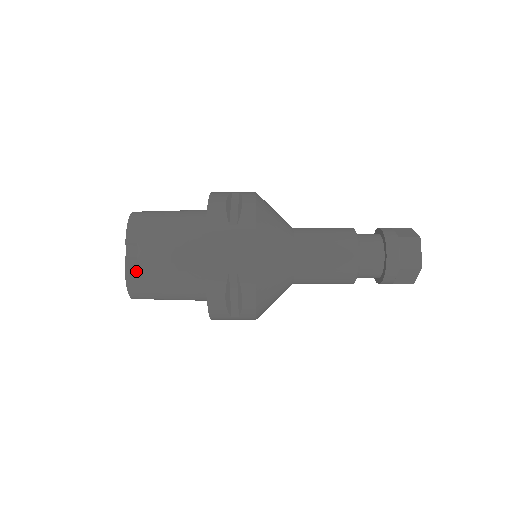
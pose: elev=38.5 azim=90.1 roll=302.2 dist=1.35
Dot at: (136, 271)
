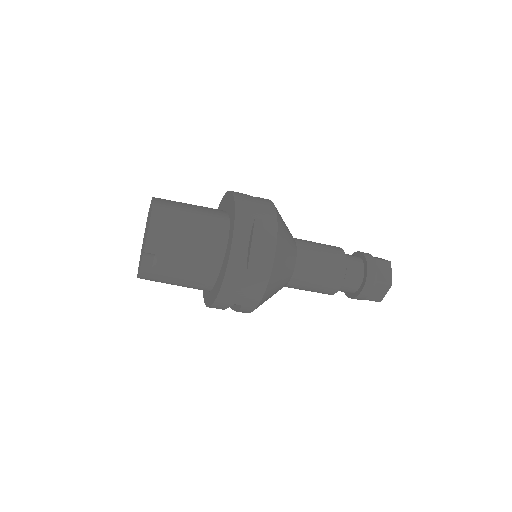
Dot at: (150, 273)
